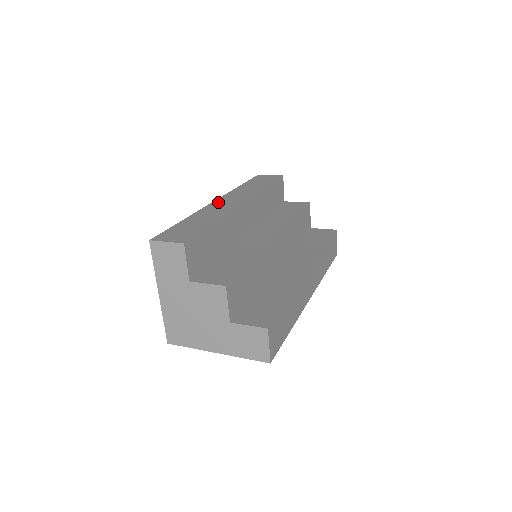
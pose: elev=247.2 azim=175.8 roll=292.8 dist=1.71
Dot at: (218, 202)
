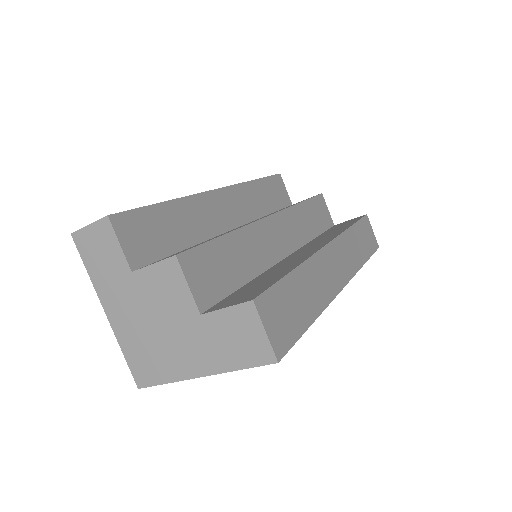
Dot at: occluded
